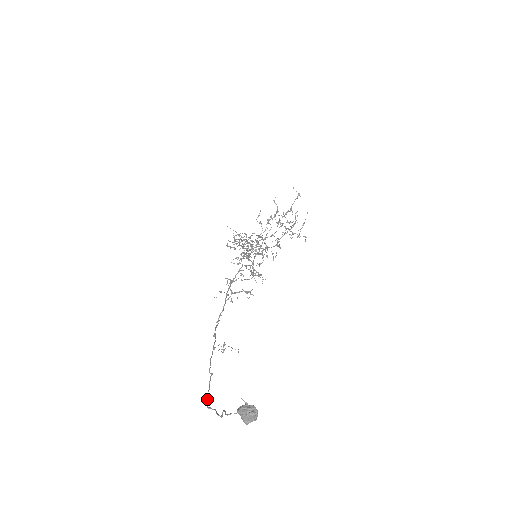
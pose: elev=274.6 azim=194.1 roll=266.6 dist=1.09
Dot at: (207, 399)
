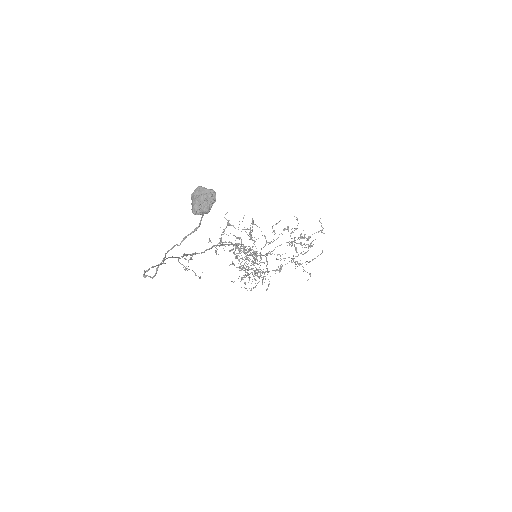
Dot at: (147, 270)
